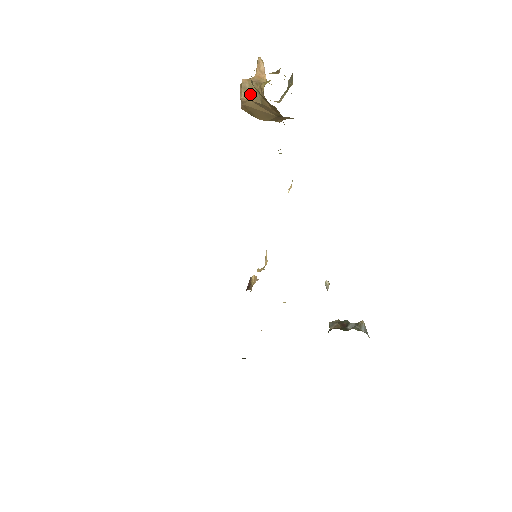
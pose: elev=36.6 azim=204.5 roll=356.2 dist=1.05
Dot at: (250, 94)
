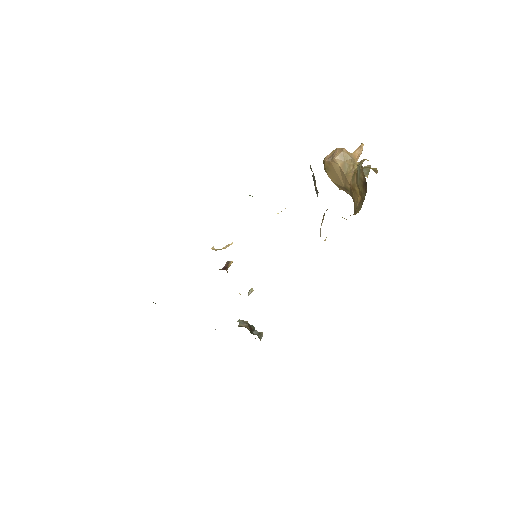
Dot at: (342, 162)
